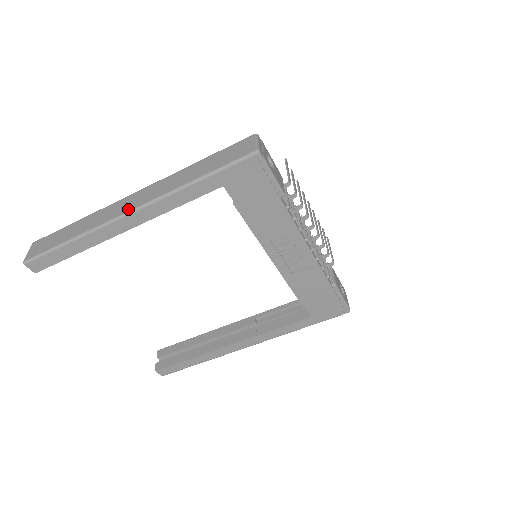
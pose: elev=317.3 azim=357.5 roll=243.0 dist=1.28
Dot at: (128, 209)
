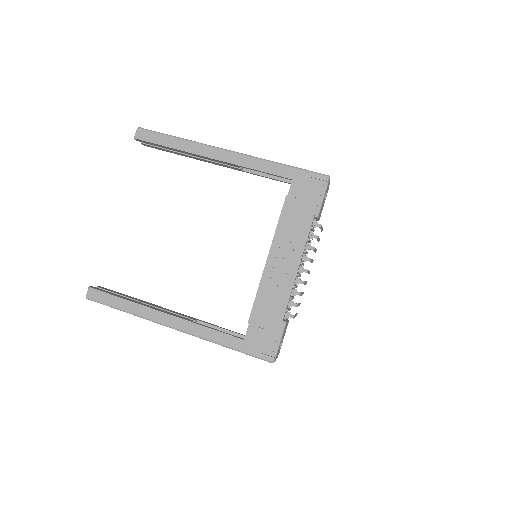
Dot at: (229, 150)
